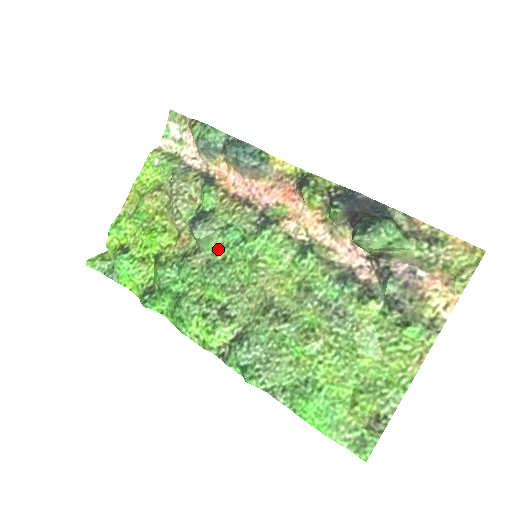
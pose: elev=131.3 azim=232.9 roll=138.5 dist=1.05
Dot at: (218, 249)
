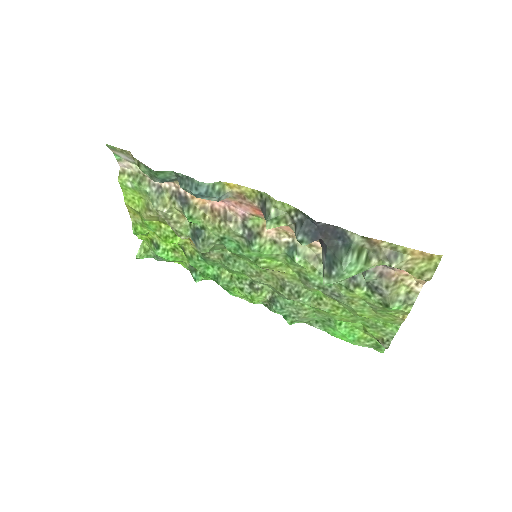
Dot at: (224, 248)
